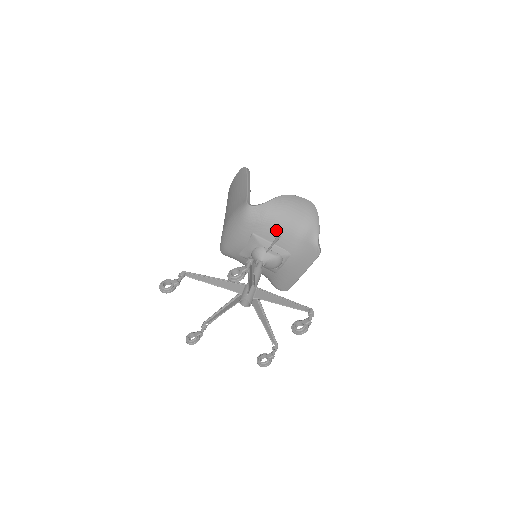
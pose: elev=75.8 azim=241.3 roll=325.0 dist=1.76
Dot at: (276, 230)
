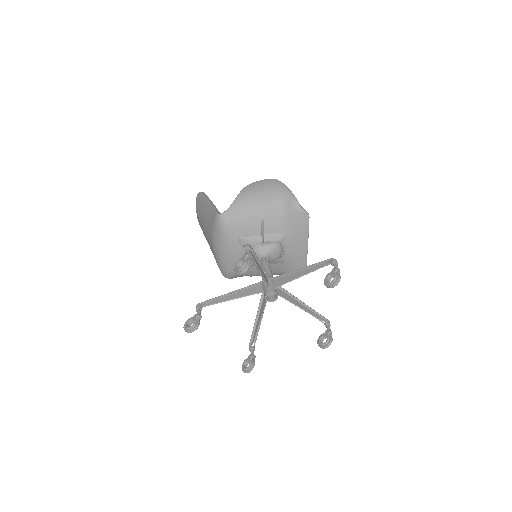
Dot at: (257, 220)
